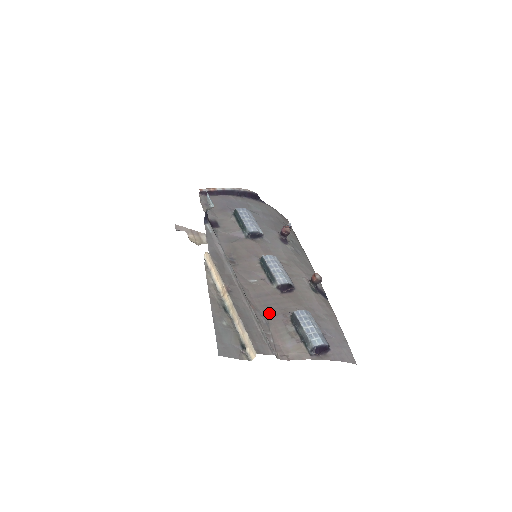
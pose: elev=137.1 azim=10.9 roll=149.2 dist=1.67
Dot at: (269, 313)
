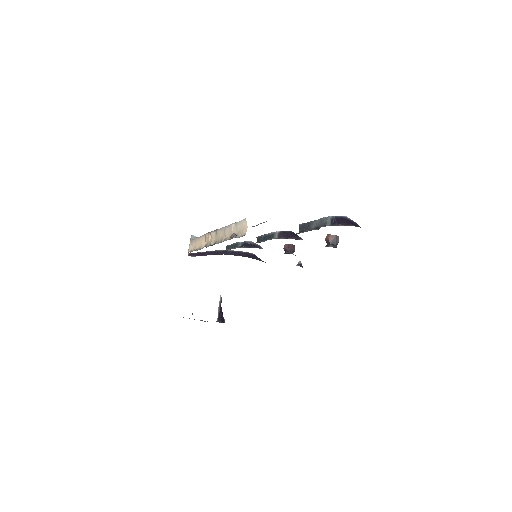
Dot at: occluded
